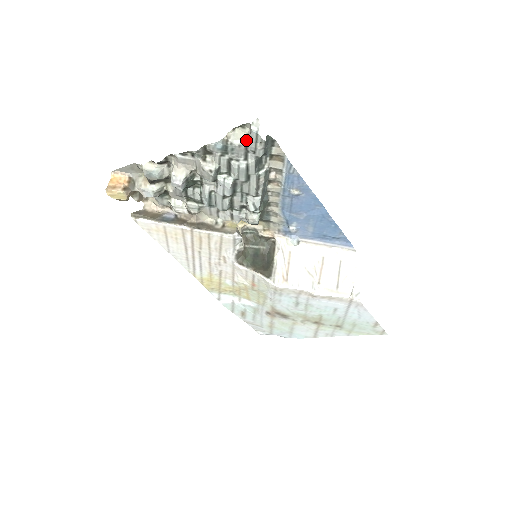
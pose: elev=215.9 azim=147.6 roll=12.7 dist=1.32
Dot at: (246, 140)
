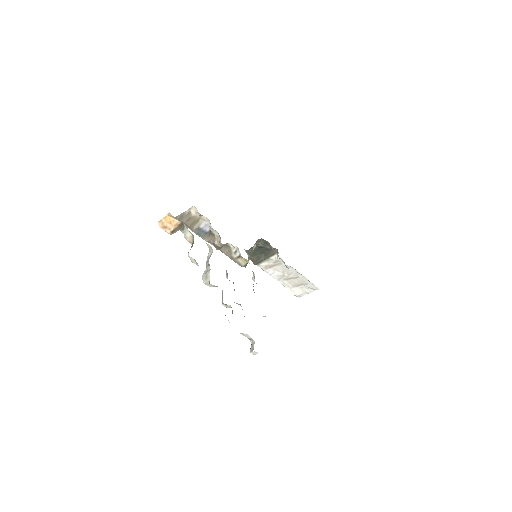
Dot at: (250, 339)
